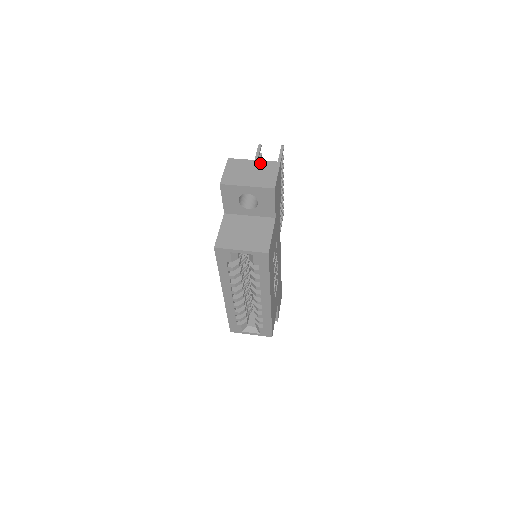
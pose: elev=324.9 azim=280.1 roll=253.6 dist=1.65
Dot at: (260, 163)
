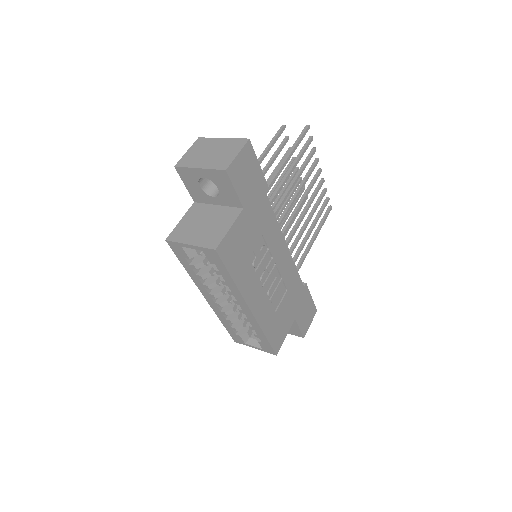
Dot at: (227, 141)
